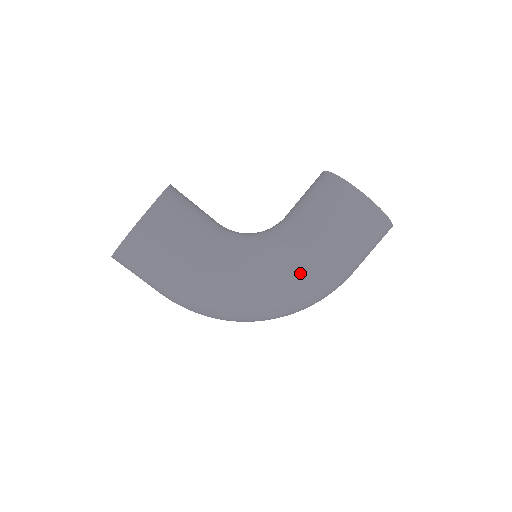
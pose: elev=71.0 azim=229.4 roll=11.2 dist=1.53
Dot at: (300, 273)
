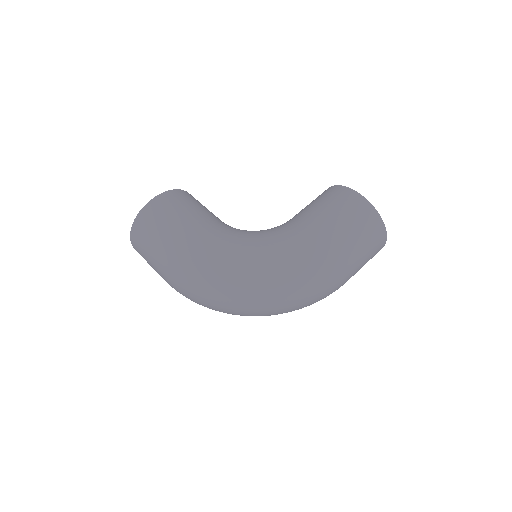
Dot at: (288, 241)
